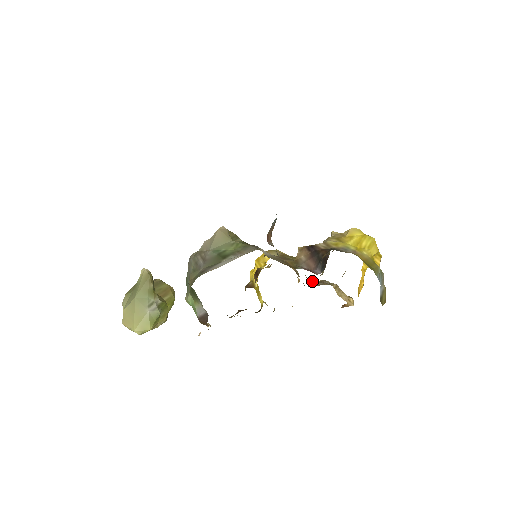
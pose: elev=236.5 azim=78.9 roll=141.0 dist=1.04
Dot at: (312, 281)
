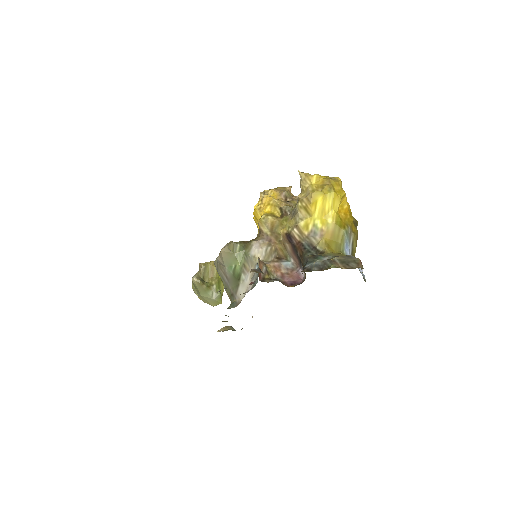
Dot at: occluded
